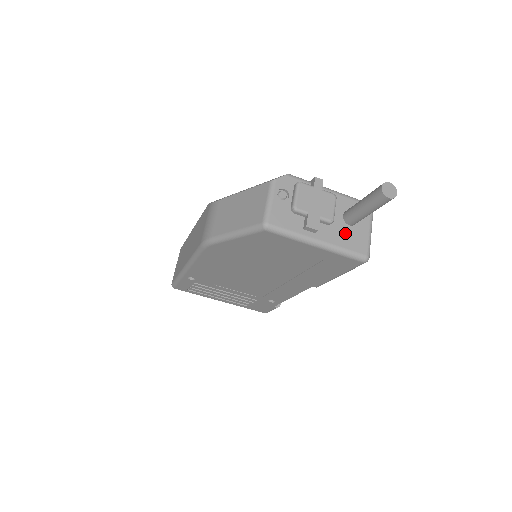
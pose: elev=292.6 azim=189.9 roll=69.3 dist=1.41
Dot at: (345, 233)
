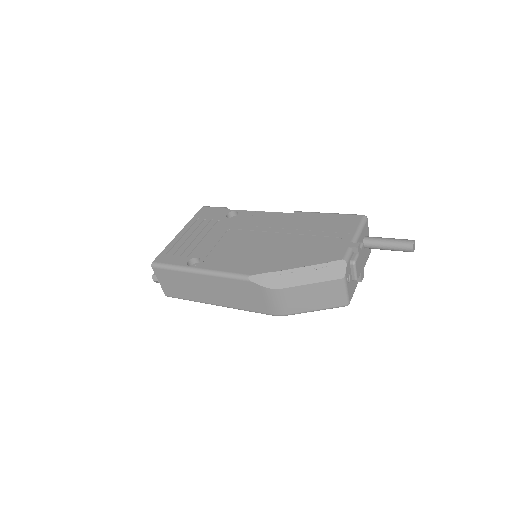
Dot at: (365, 254)
